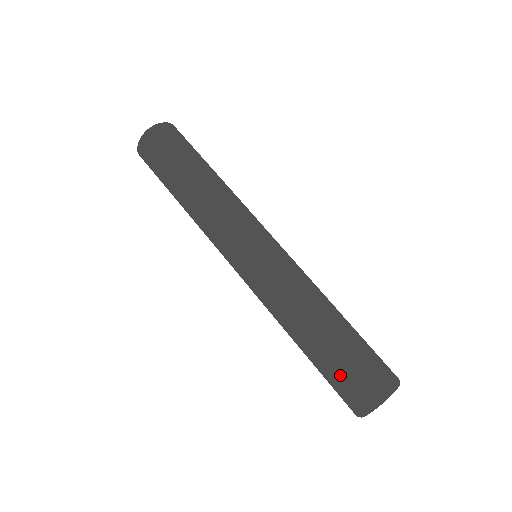
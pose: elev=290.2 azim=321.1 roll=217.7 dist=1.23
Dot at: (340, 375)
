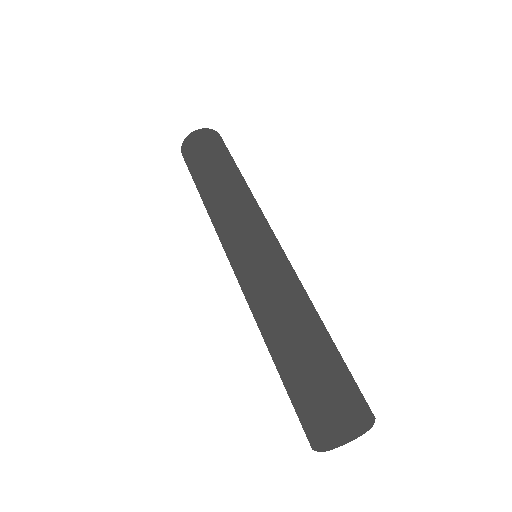
Dot at: (291, 397)
